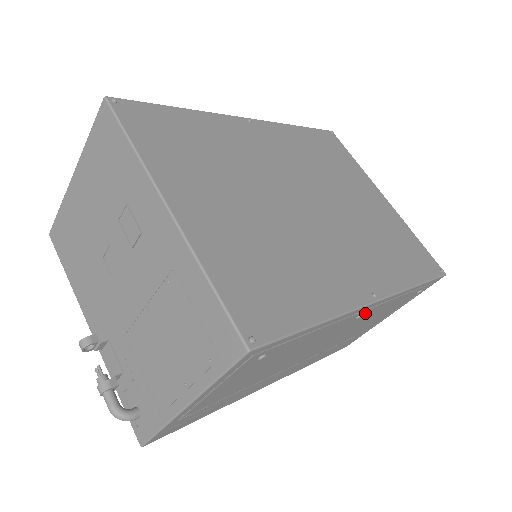
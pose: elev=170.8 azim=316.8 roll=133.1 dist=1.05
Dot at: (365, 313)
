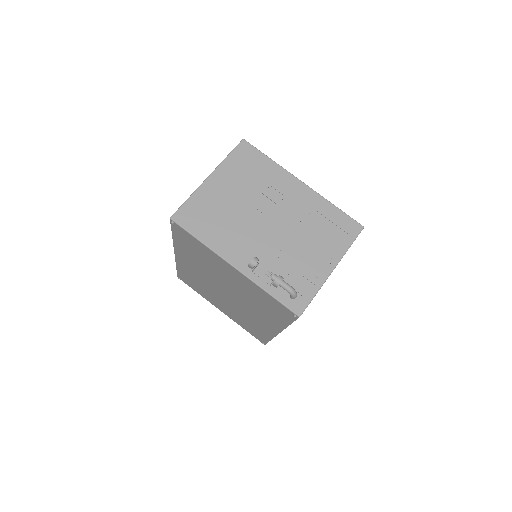
Dot at: occluded
